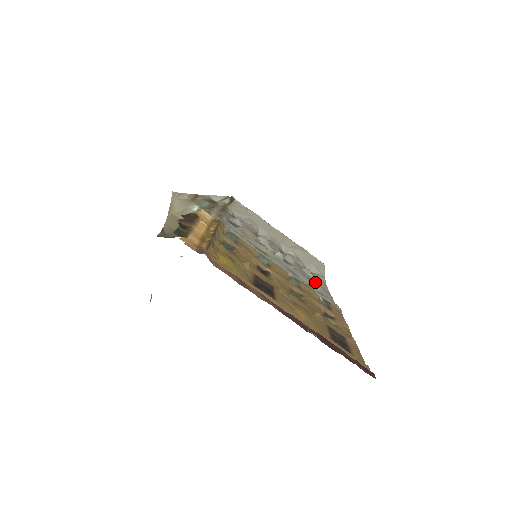
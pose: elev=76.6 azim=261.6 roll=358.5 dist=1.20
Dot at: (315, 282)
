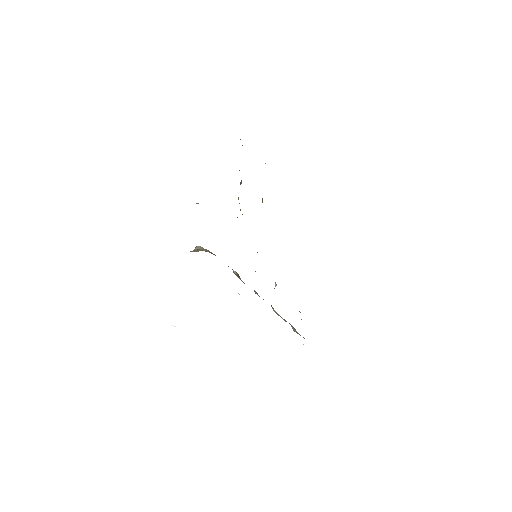
Dot at: occluded
